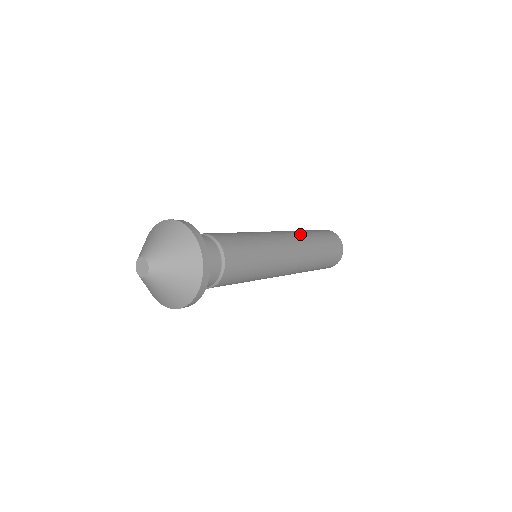
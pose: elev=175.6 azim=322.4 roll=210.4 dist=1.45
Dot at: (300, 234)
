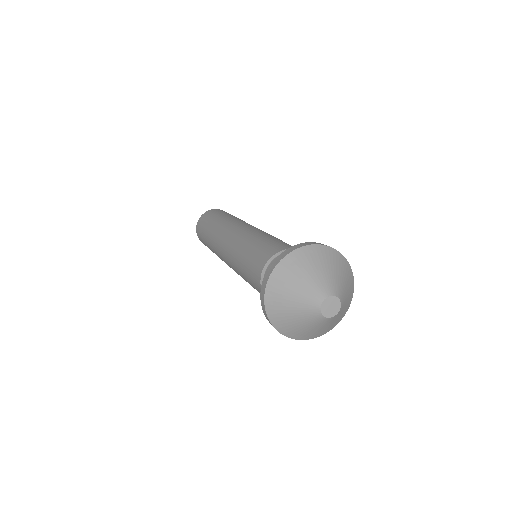
Dot at: (229, 221)
